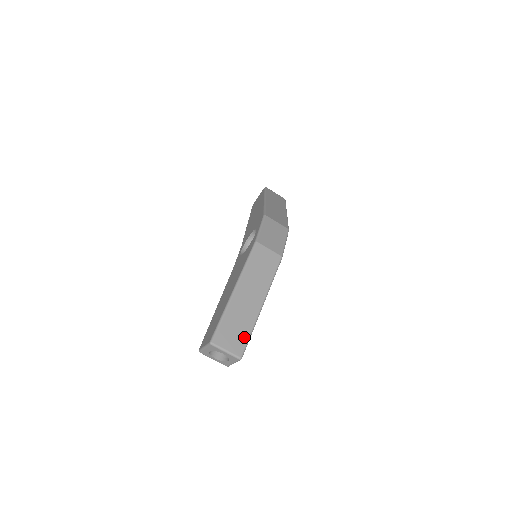
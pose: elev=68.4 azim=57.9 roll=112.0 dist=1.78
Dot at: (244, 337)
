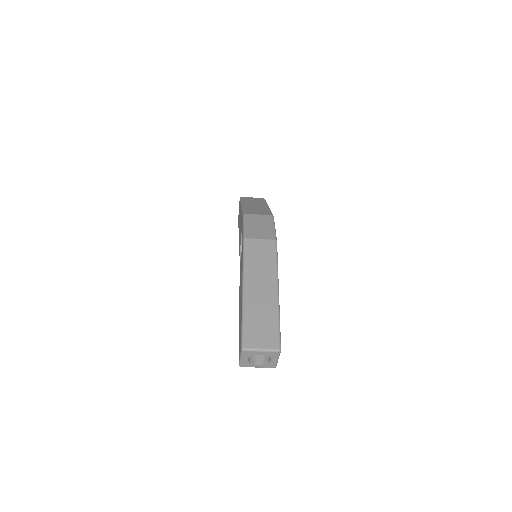
Dot at: (273, 329)
